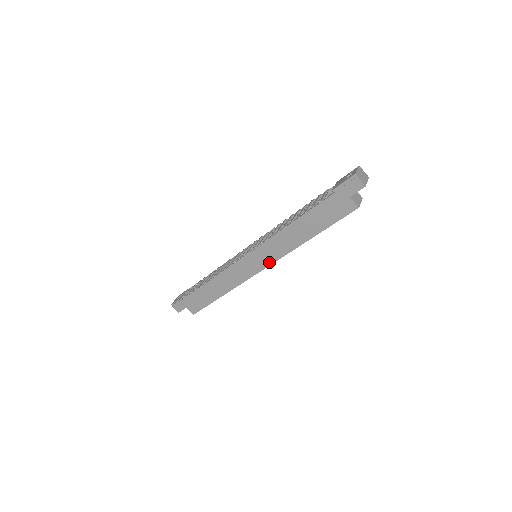
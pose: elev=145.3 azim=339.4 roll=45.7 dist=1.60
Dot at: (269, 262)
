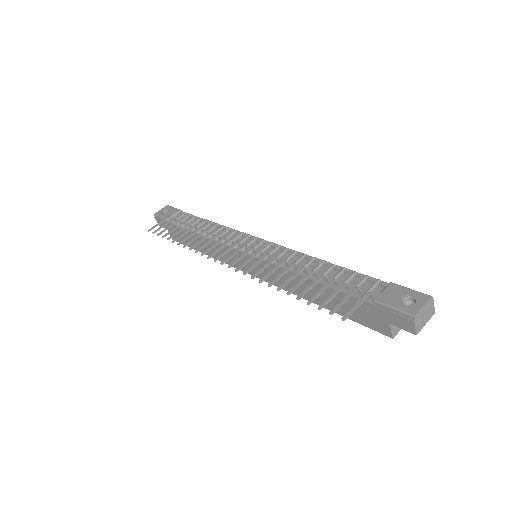
Dot at: occluded
